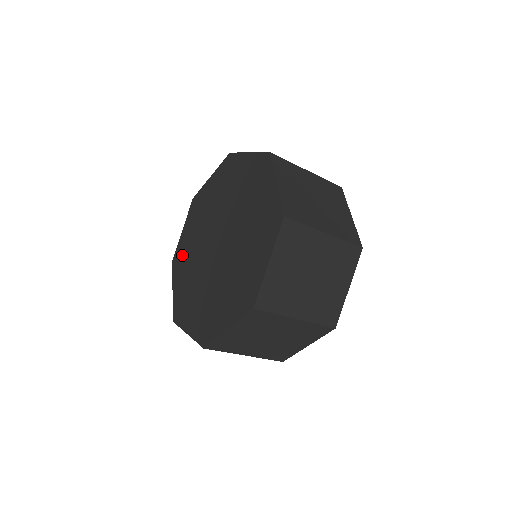
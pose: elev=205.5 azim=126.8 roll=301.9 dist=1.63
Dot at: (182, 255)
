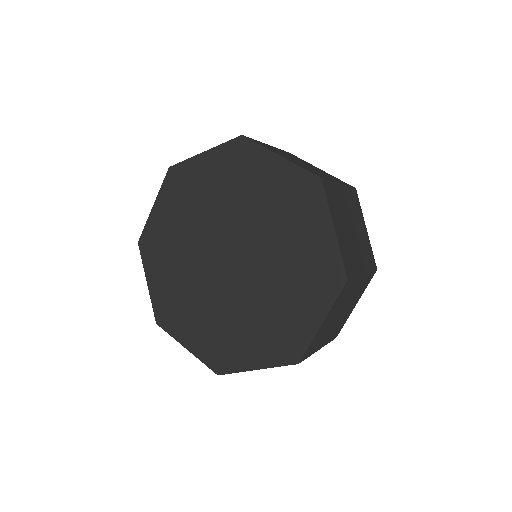
Dot at: (159, 243)
